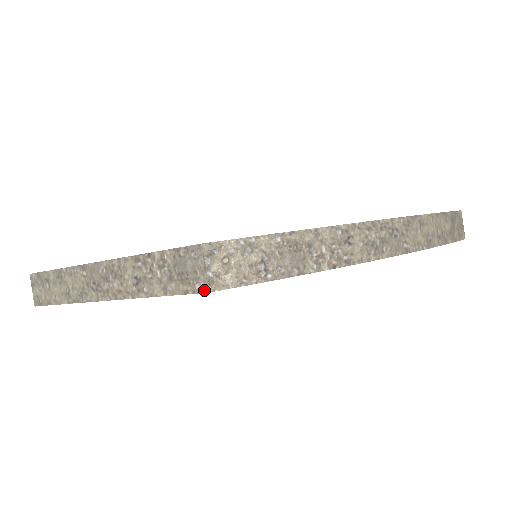
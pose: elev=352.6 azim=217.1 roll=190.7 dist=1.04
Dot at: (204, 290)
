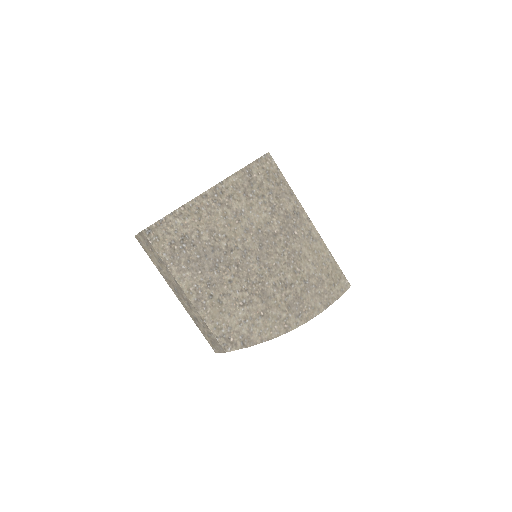
Dot at: (215, 352)
